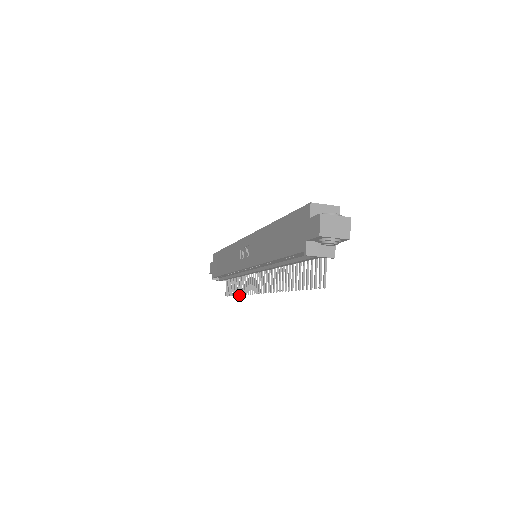
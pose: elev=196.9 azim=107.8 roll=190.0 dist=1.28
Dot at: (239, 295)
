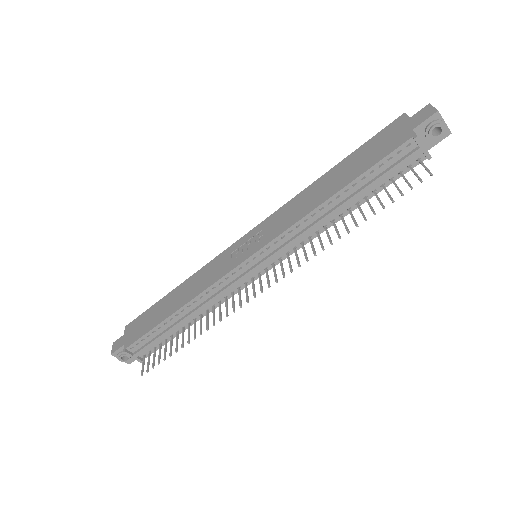
Dot at: occluded
